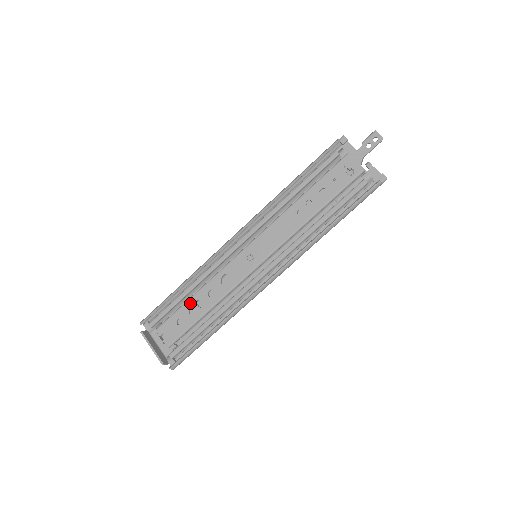
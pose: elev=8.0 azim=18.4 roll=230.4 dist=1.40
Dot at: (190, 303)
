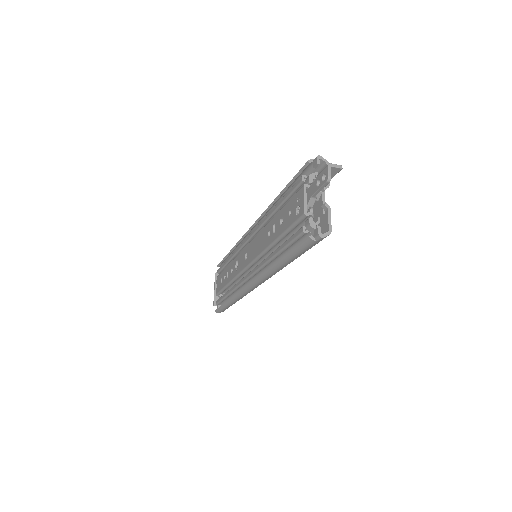
Dot at: (226, 270)
